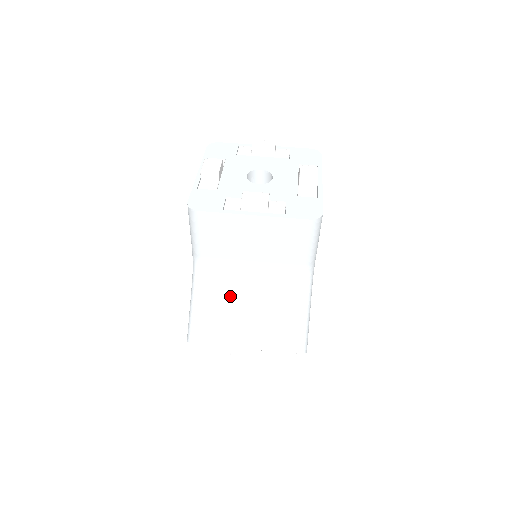
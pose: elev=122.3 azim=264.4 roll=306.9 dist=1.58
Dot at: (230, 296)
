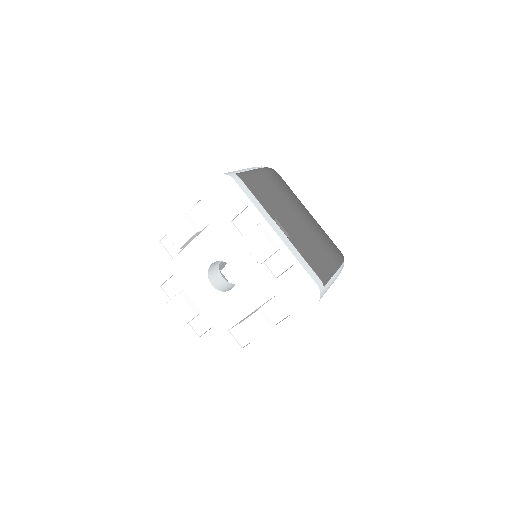
Dot at: occluded
